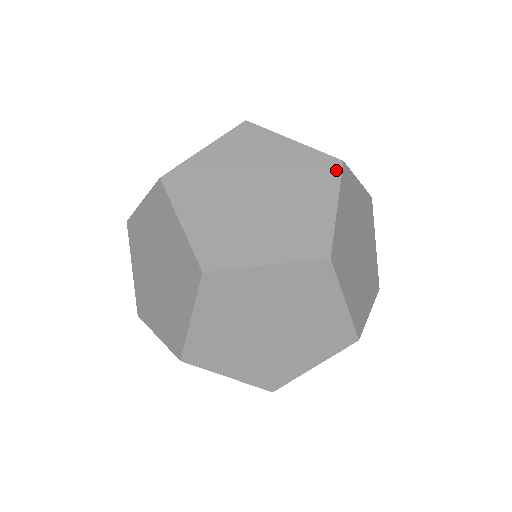
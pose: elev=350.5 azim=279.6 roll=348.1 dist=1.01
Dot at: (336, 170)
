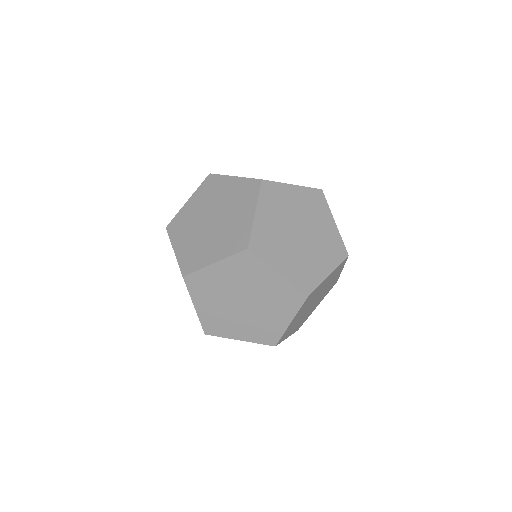
Dot at: occluded
